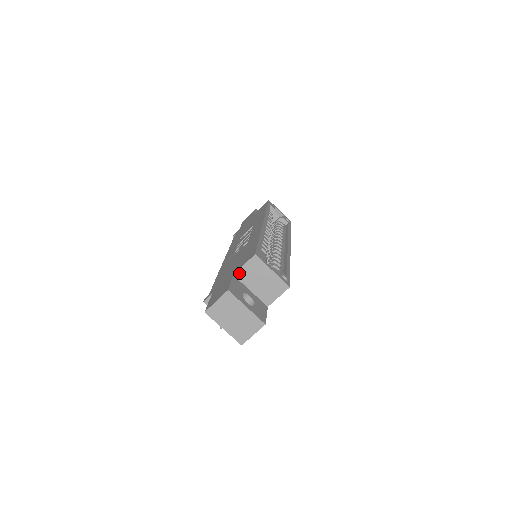
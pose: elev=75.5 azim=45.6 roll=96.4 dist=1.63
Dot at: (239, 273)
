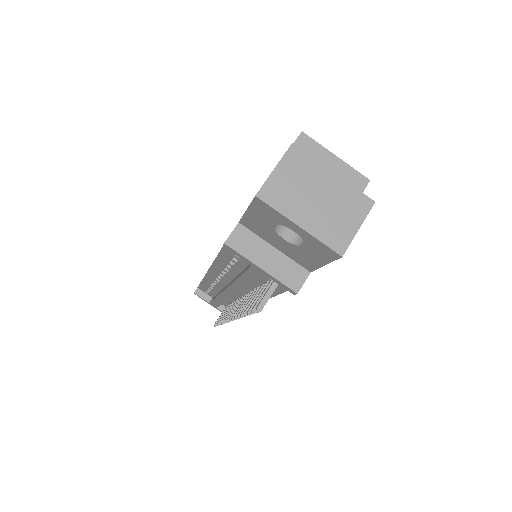
Dot at: occluded
